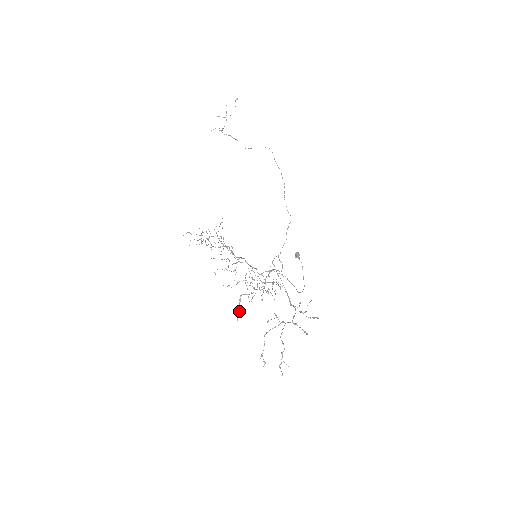
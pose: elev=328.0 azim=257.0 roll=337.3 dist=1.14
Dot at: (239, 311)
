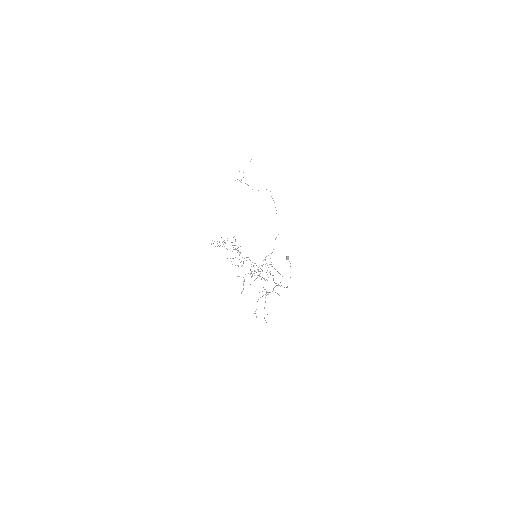
Dot at: (243, 288)
